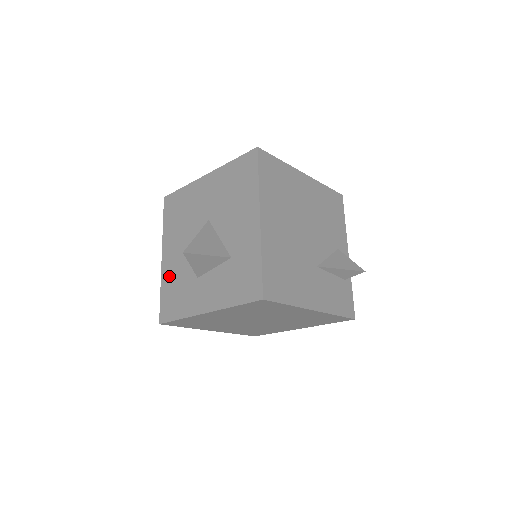
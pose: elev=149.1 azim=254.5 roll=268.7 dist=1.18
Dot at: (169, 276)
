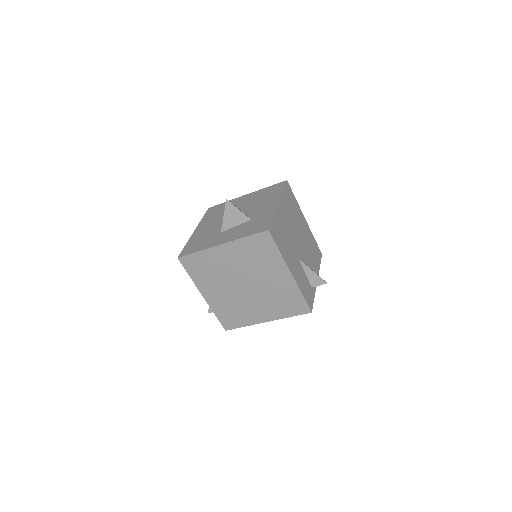
Dot at: (197, 236)
